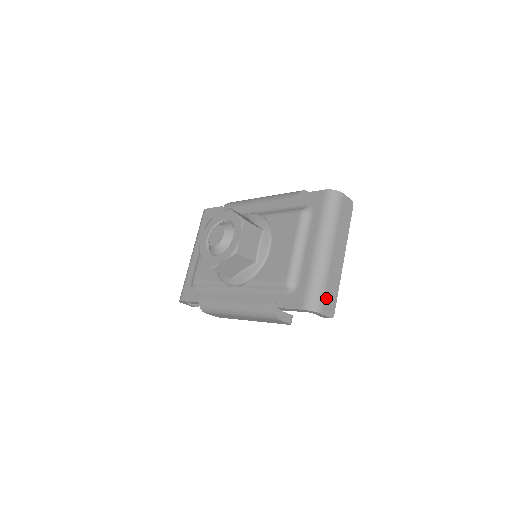
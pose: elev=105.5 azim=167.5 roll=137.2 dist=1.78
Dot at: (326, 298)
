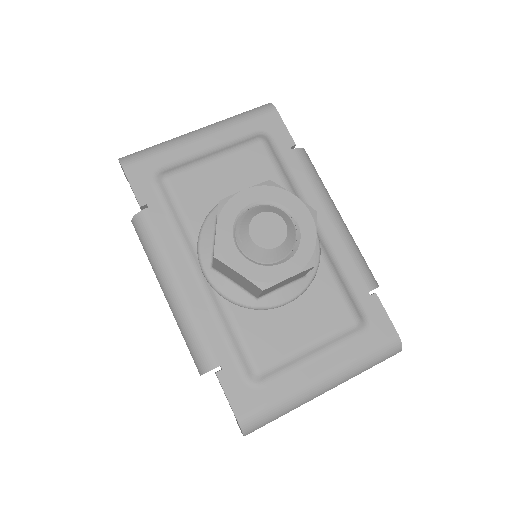
Dot at: occluded
